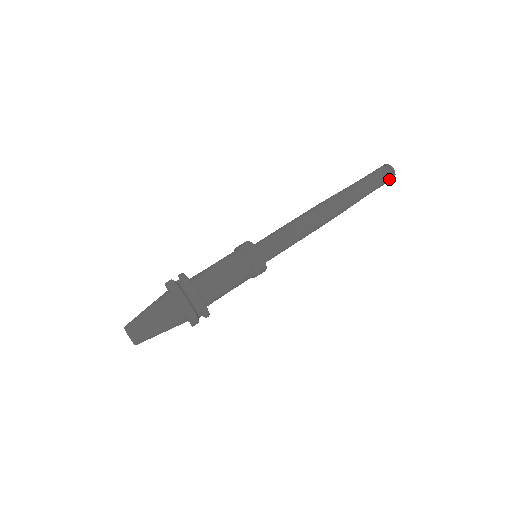
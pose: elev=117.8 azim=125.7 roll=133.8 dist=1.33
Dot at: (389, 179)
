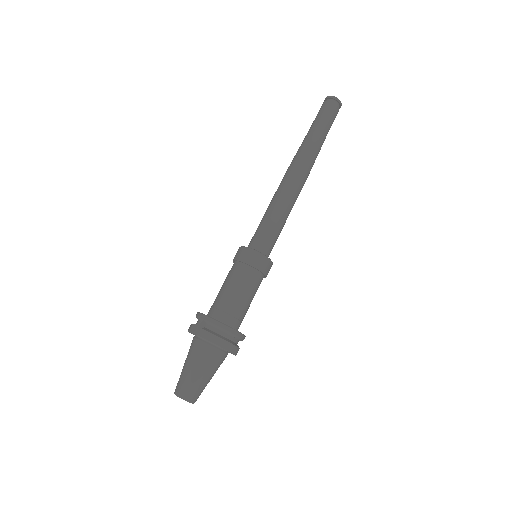
Dot at: (338, 111)
